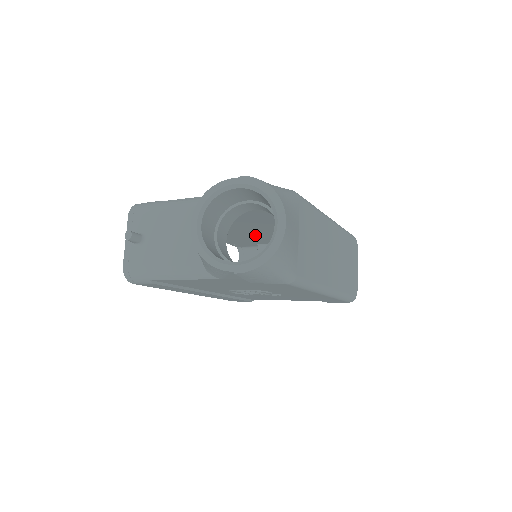
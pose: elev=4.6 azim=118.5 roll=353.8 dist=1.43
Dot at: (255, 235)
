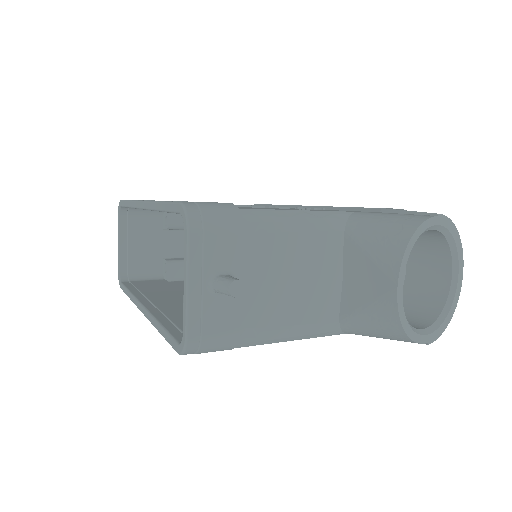
Dot at: occluded
